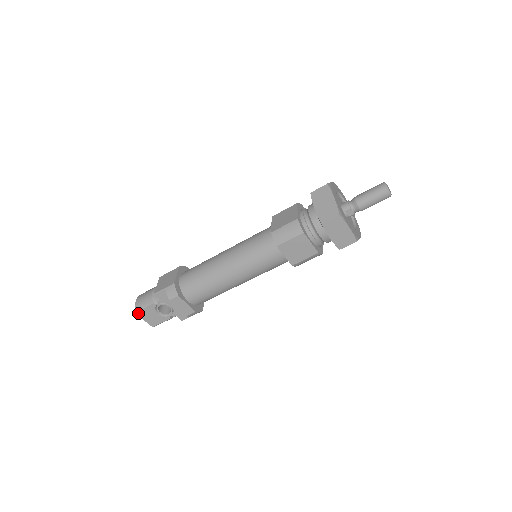
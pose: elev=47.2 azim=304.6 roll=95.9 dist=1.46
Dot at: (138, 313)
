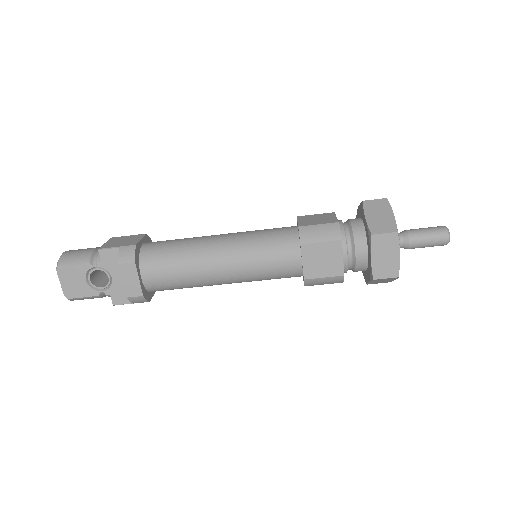
Dot at: (59, 269)
